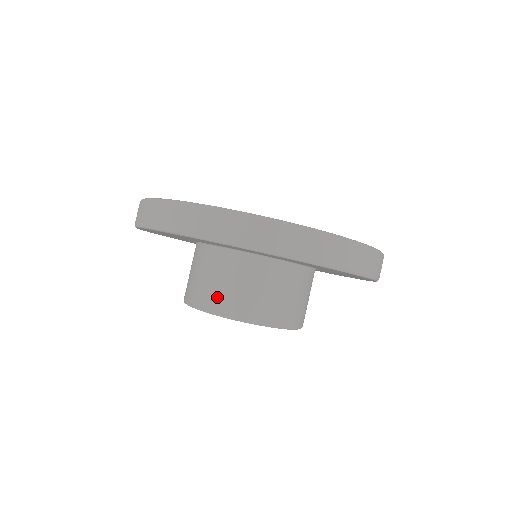
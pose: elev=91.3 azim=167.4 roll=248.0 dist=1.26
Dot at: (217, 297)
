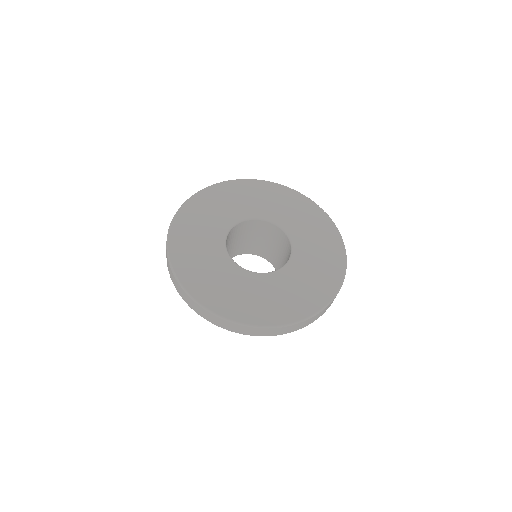
Dot at: occluded
